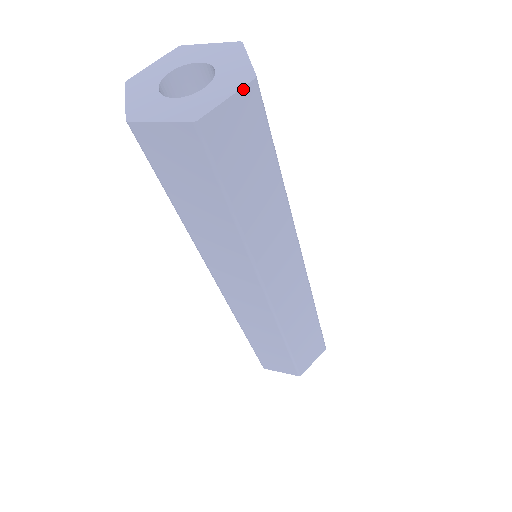
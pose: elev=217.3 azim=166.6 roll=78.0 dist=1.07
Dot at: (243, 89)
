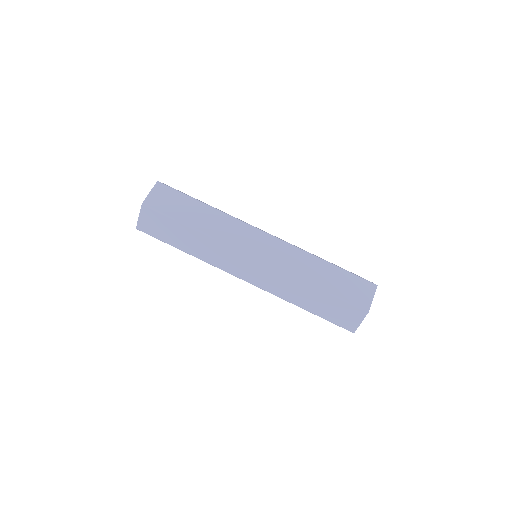
Dot at: (154, 187)
